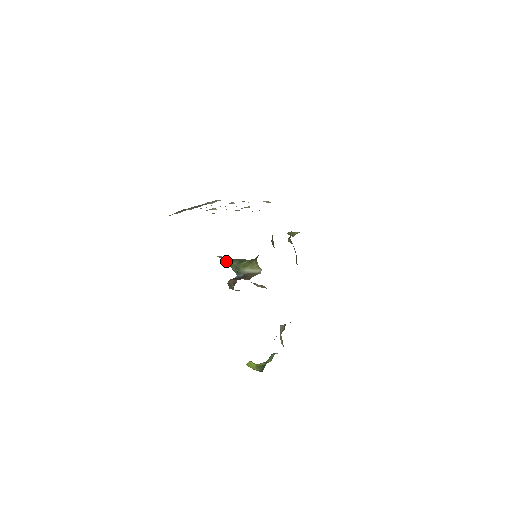
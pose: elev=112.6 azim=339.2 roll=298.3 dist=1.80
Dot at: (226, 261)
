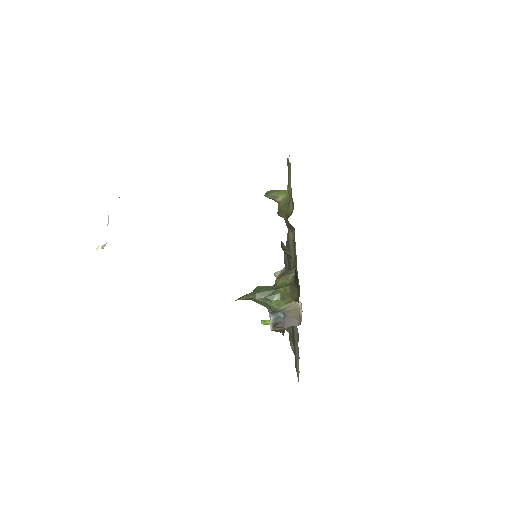
Dot at: (246, 299)
